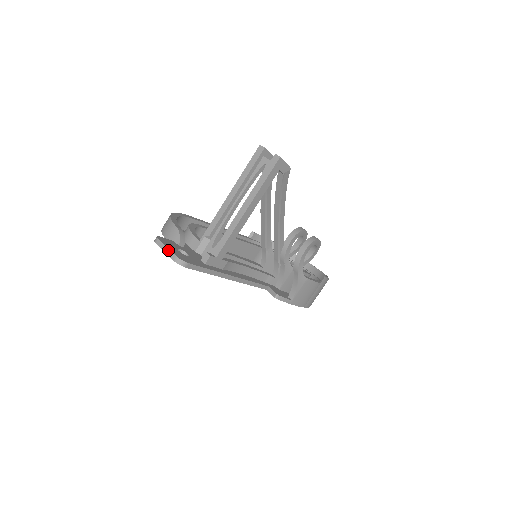
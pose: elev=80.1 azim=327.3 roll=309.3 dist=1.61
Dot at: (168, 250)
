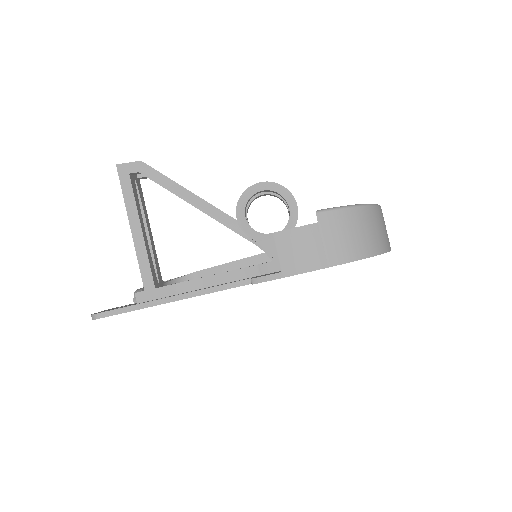
Dot at: occluded
